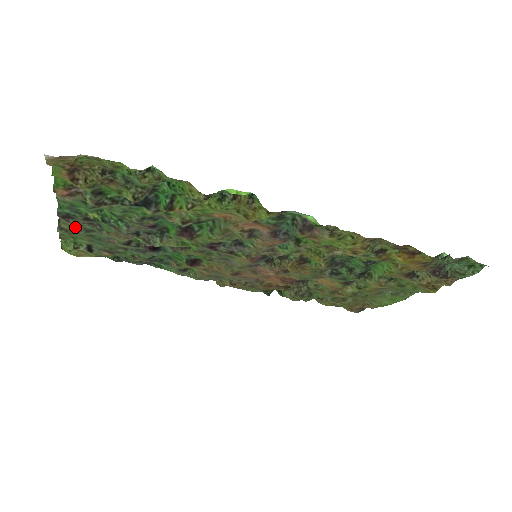
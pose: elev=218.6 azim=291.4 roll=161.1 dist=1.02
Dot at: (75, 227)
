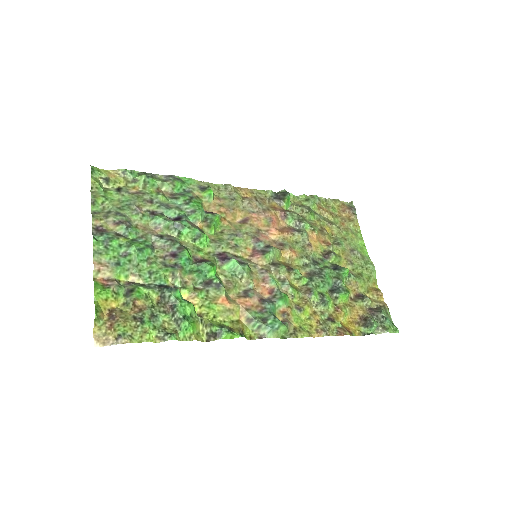
Dot at: (107, 215)
